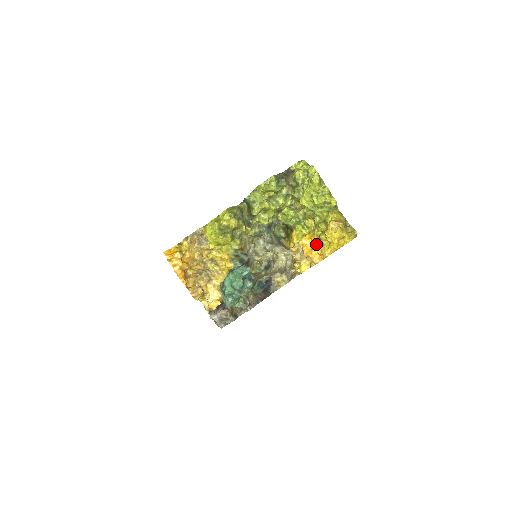
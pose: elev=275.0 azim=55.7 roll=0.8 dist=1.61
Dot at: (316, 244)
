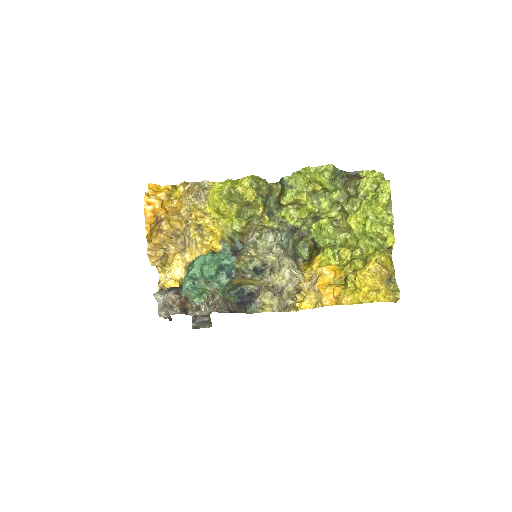
Dot at: (338, 282)
